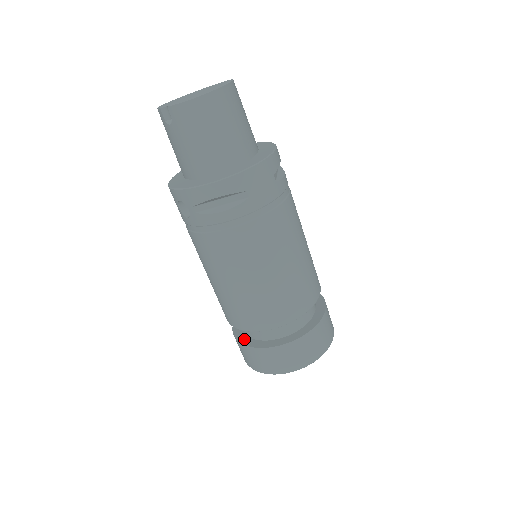
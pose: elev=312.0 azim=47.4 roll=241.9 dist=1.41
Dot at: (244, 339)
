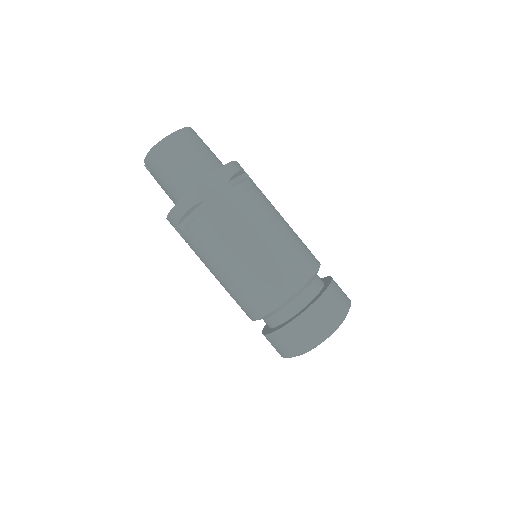
Dot at: (266, 331)
